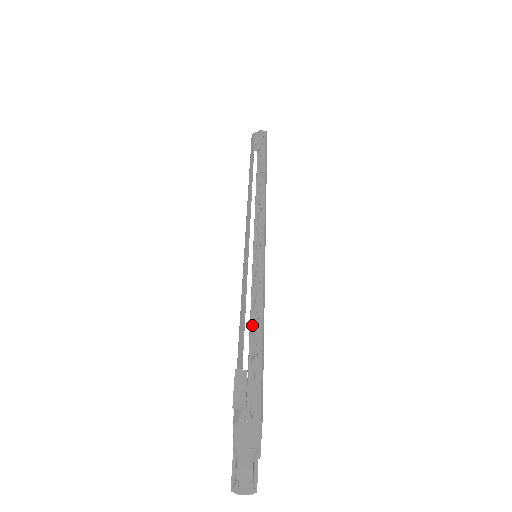
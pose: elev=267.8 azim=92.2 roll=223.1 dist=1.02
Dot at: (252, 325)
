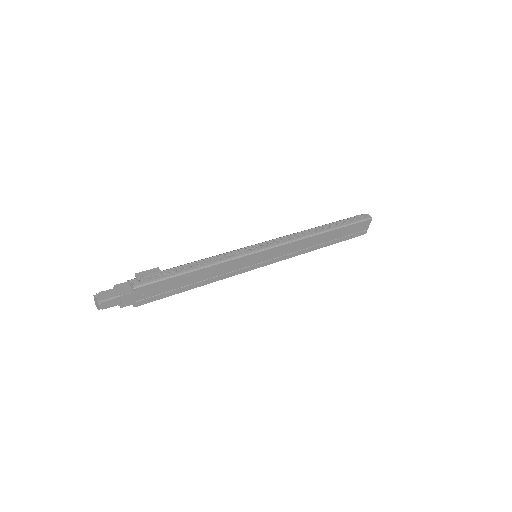
Dot at: (193, 264)
